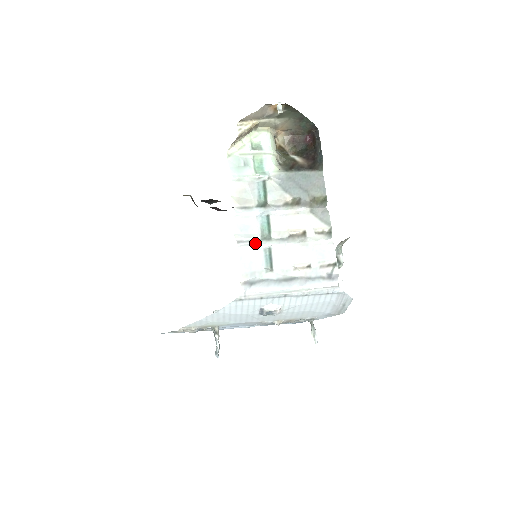
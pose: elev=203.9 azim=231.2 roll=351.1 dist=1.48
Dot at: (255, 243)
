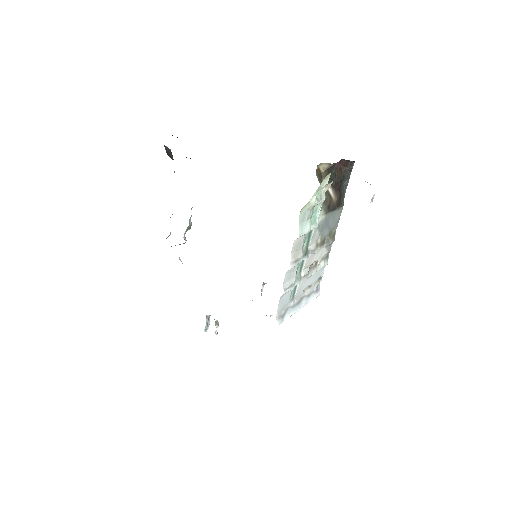
Dot at: (293, 286)
